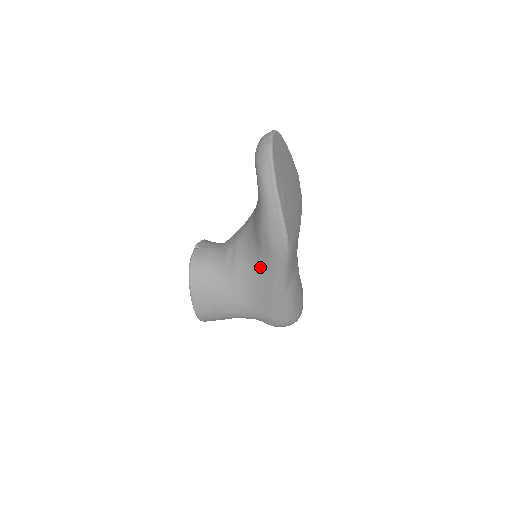
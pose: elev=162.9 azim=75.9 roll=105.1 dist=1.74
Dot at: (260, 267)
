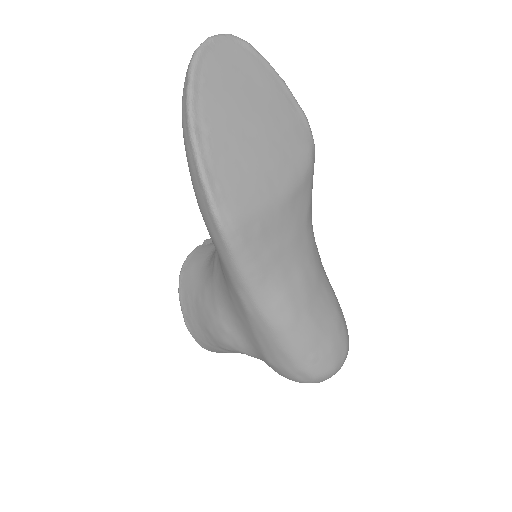
Dot at: (220, 263)
